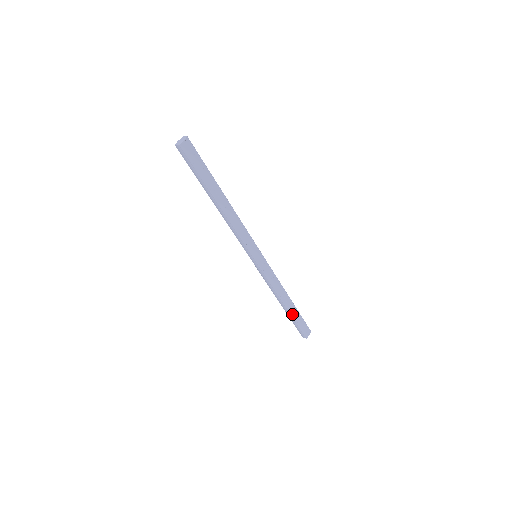
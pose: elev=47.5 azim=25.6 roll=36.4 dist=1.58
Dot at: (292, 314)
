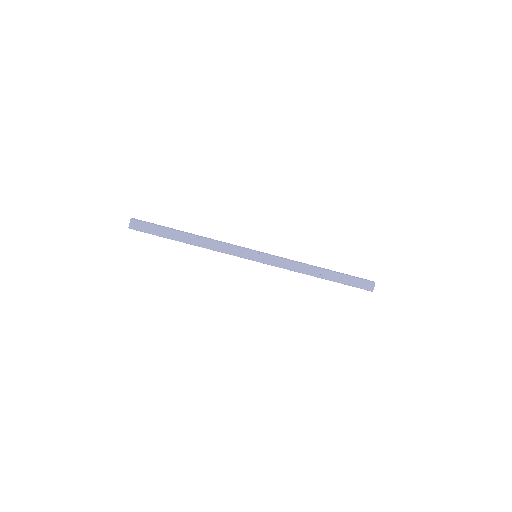
Dot at: (334, 280)
